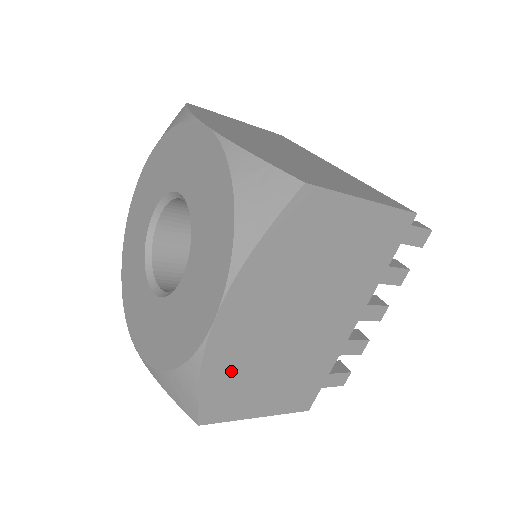
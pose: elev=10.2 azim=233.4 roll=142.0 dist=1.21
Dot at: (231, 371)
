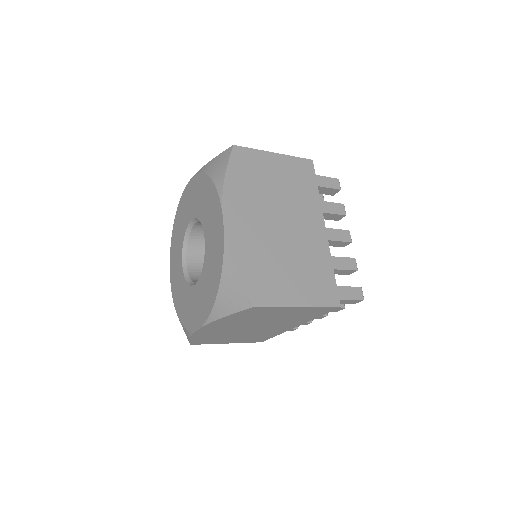
Dot at: (254, 260)
